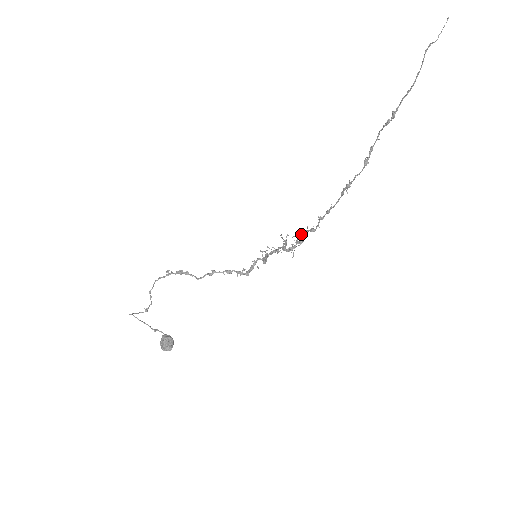
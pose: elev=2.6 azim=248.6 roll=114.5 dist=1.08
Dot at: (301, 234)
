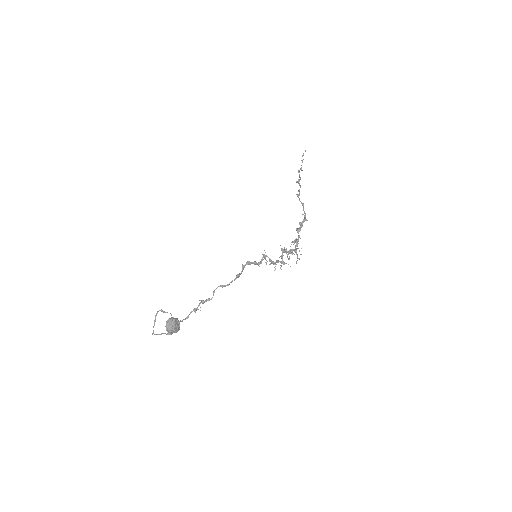
Dot at: occluded
